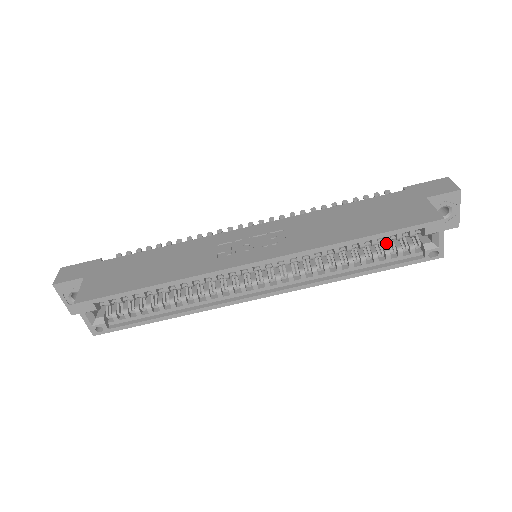
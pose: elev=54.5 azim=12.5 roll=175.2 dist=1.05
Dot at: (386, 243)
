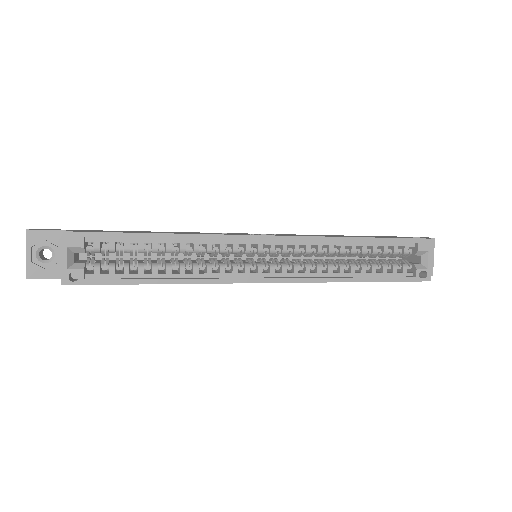
Dot at: occluded
